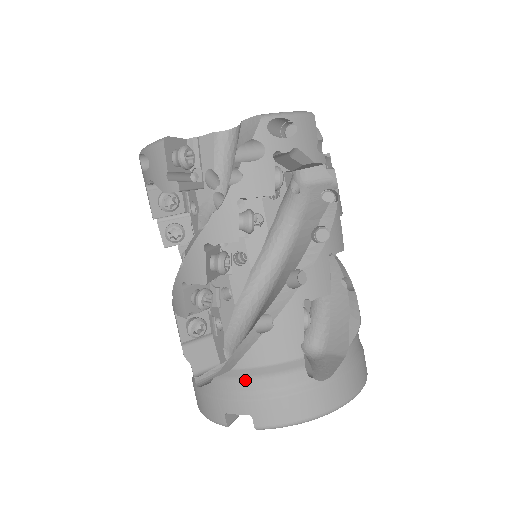
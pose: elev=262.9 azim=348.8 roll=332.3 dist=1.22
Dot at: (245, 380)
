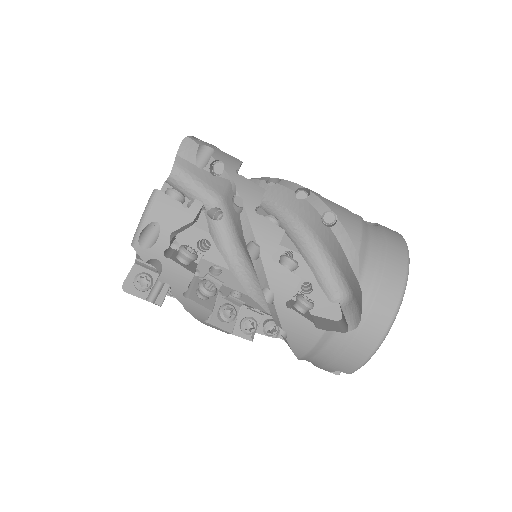
Dot at: (312, 358)
